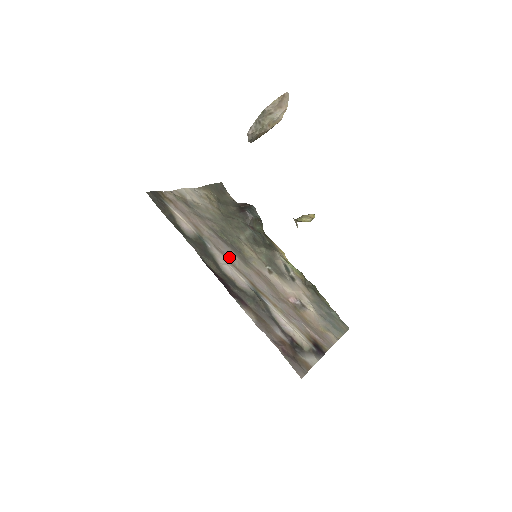
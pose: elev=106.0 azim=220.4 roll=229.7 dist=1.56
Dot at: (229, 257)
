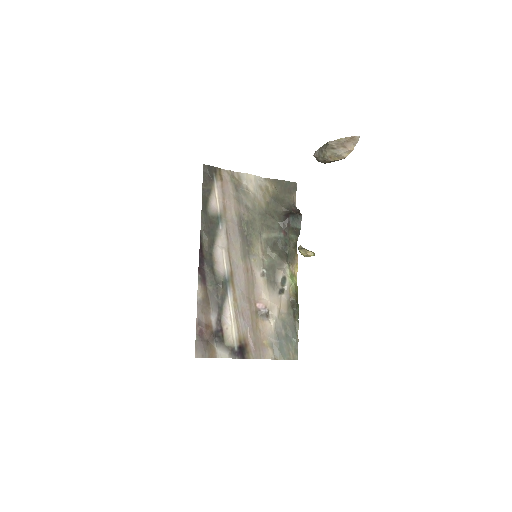
Dot at: (232, 244)
